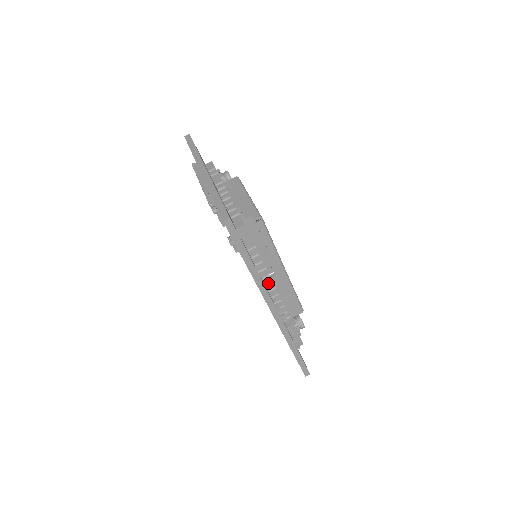
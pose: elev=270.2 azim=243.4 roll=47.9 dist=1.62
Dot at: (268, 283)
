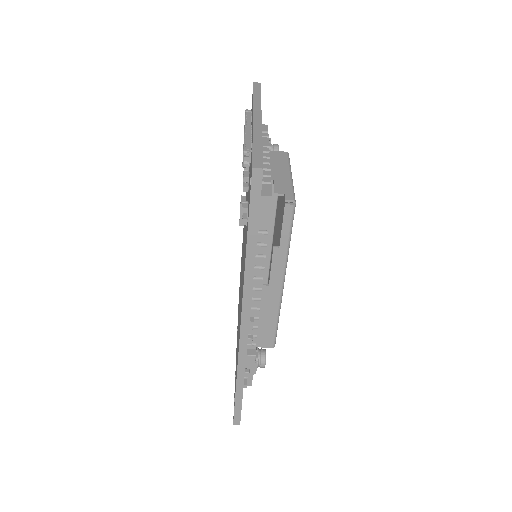
Dot at: (256, 288)
